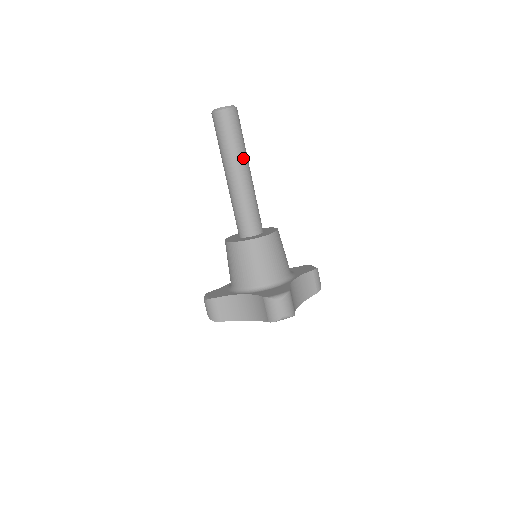
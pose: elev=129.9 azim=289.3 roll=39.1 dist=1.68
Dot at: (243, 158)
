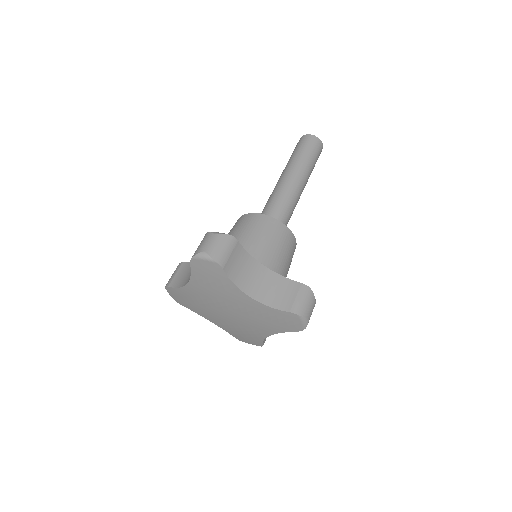
Dot at: (299, 168)
